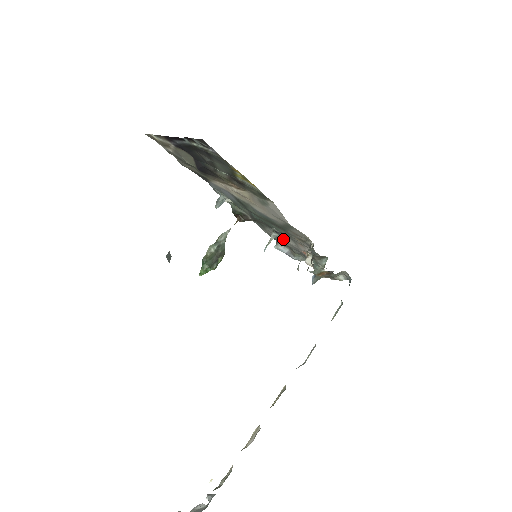
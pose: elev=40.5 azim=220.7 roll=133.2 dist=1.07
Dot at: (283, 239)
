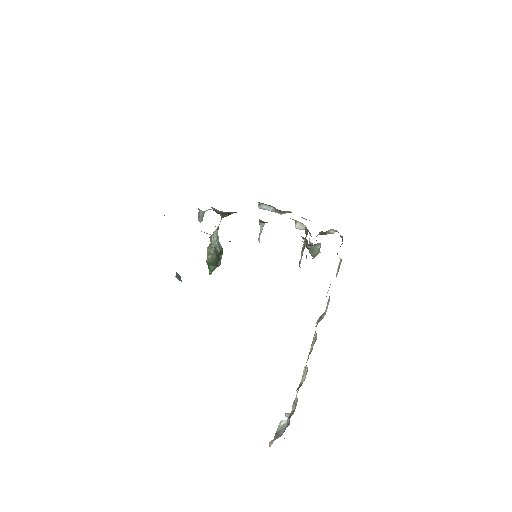
Dot at: occluded
